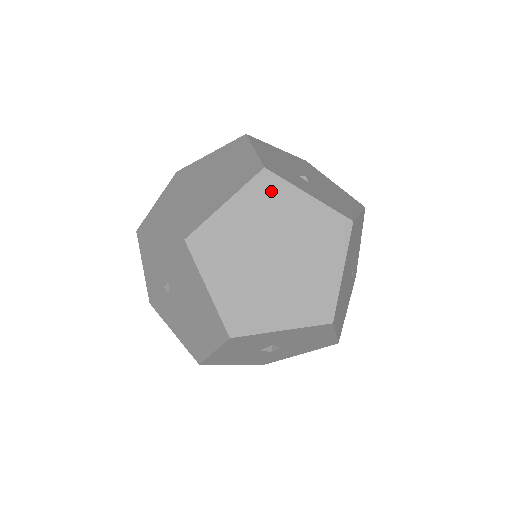
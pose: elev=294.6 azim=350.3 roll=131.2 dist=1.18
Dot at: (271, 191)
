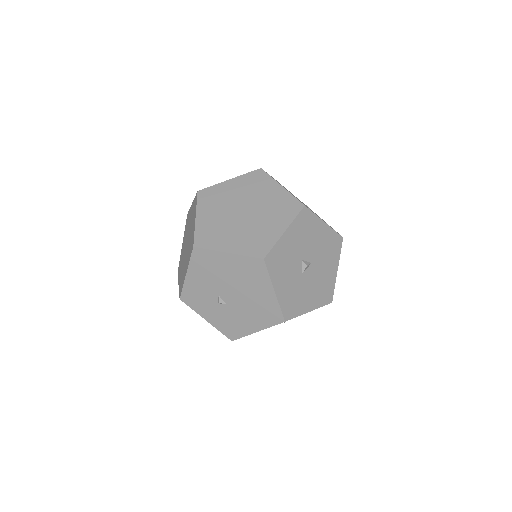
Dot at: (211, 195)
